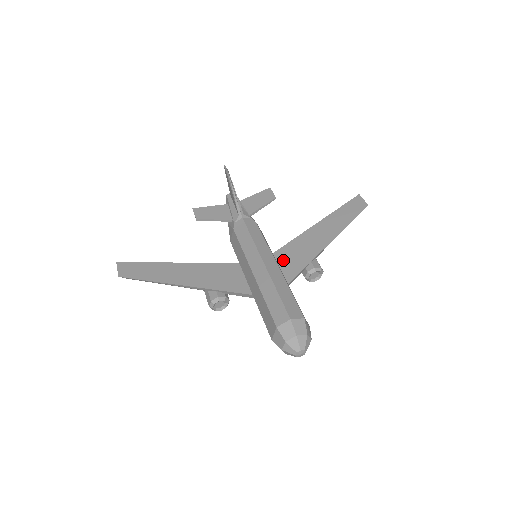
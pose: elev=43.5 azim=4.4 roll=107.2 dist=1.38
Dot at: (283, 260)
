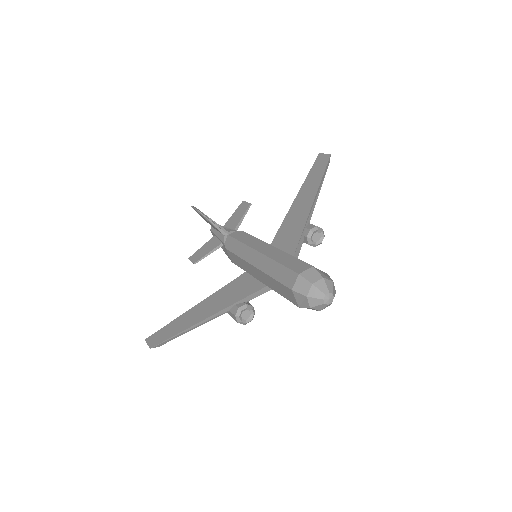
Dot at: (281, 243)
